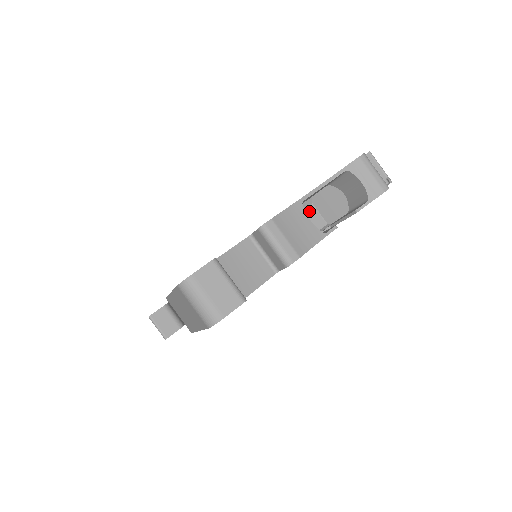
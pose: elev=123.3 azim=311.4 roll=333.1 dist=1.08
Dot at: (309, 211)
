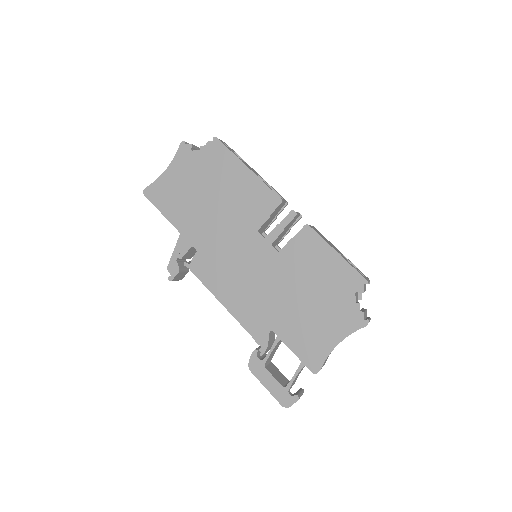
Dot at: occluded
